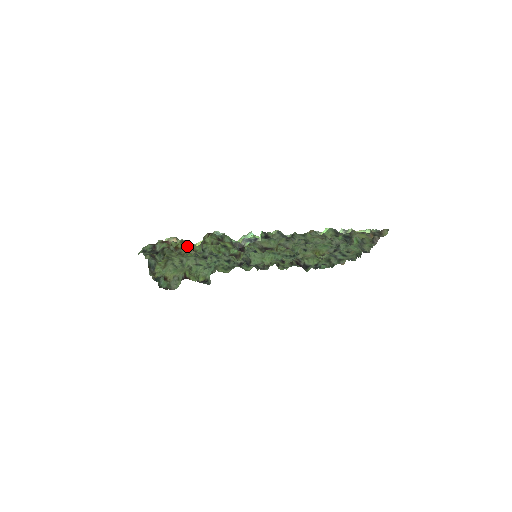
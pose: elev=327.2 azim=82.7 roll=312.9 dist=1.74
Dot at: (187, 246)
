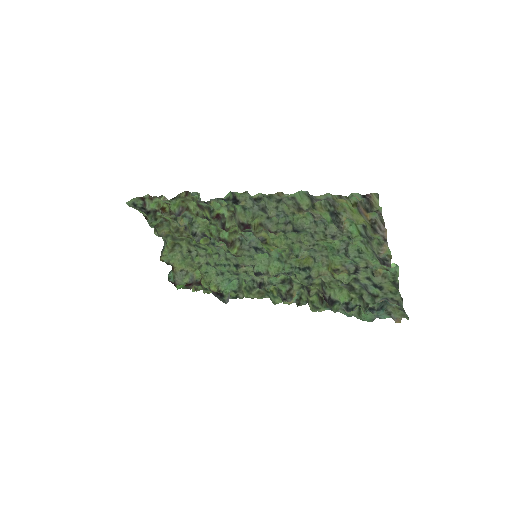
Dot at: (164, 202)
